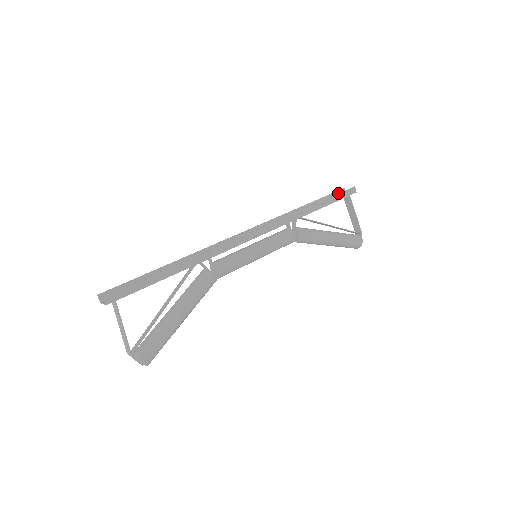
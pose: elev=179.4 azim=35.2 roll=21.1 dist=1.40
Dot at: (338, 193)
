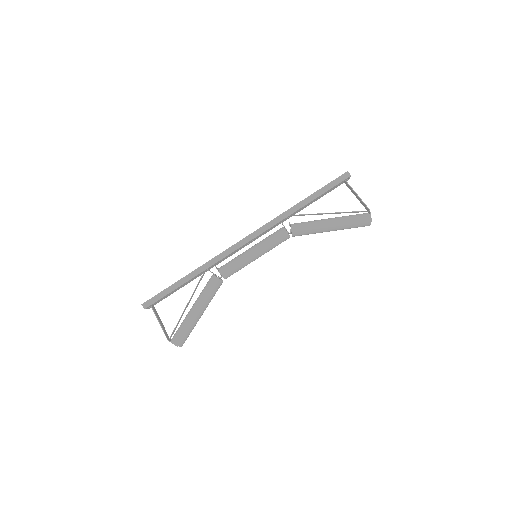
Dot at: occluded
